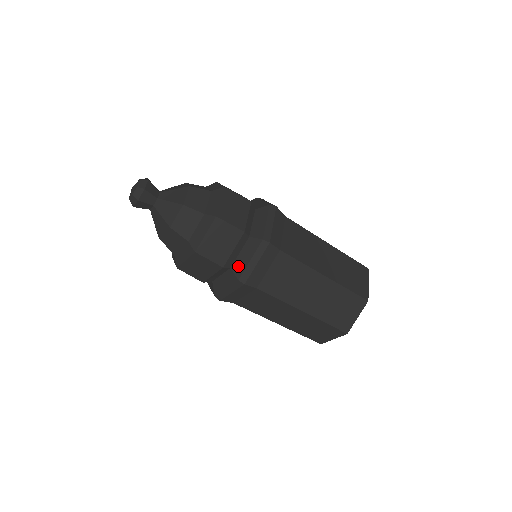
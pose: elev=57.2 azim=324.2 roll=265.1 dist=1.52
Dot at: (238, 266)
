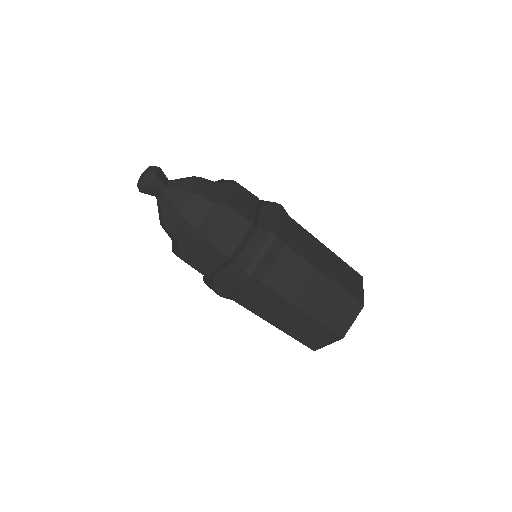
Dot at: (264, 225)
